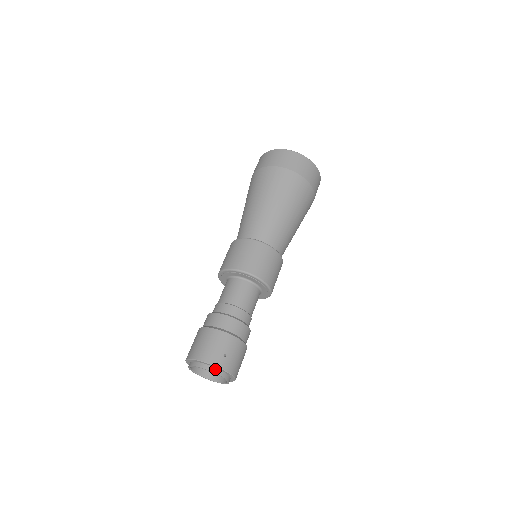
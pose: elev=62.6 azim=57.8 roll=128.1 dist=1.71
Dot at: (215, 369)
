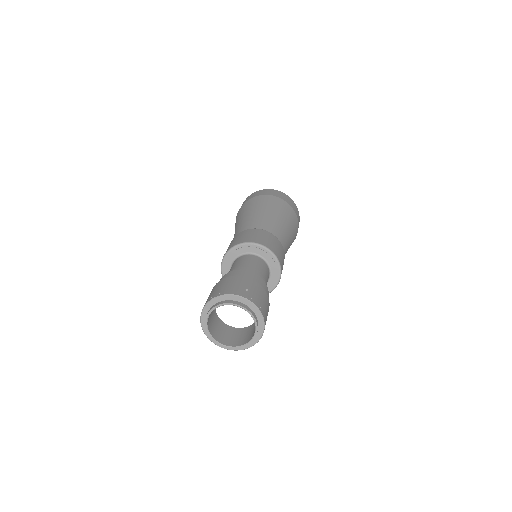
Dot at: (239, 302)
